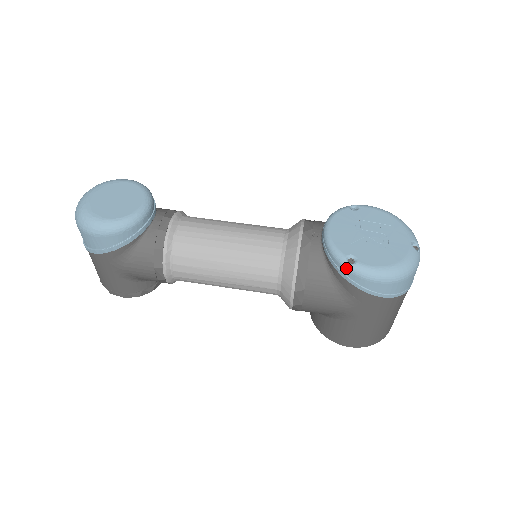
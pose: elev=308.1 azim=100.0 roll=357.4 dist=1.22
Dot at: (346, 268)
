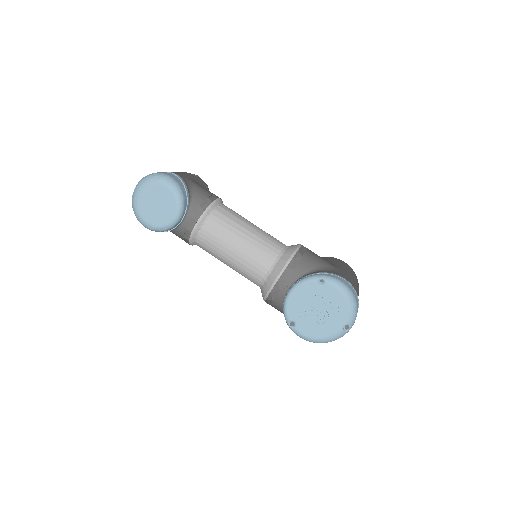
Dot at: (288, 325)
